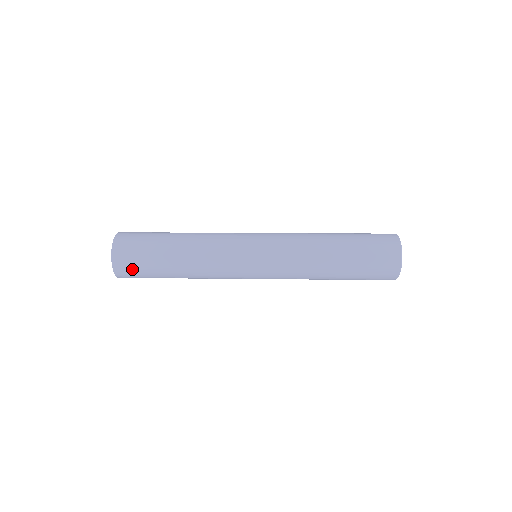
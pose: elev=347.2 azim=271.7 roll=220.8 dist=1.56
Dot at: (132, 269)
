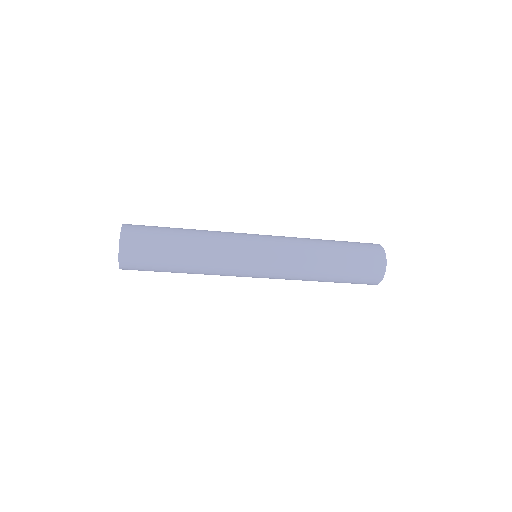
Dot at: (139, 244)
